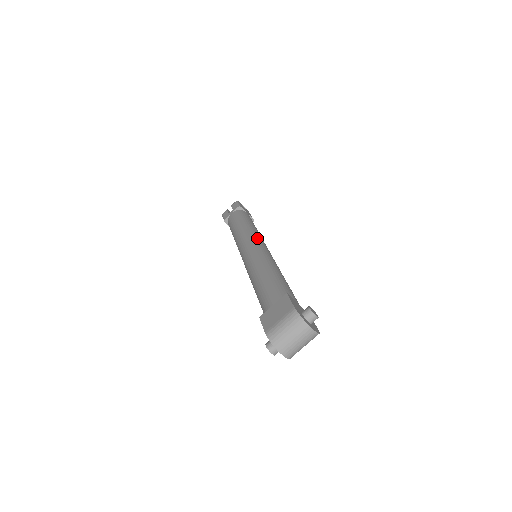
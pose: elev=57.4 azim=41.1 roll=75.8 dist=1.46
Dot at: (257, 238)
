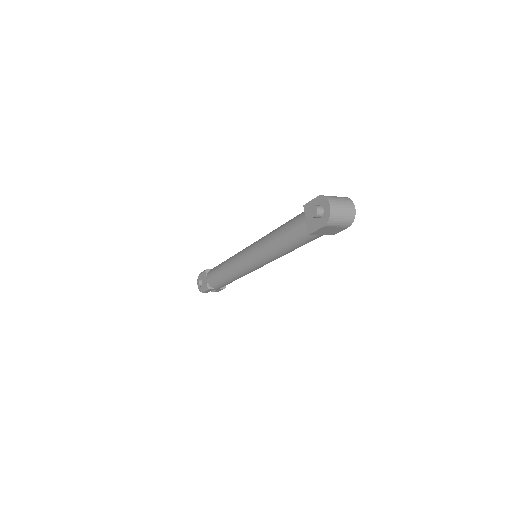
Dot at: occluded
